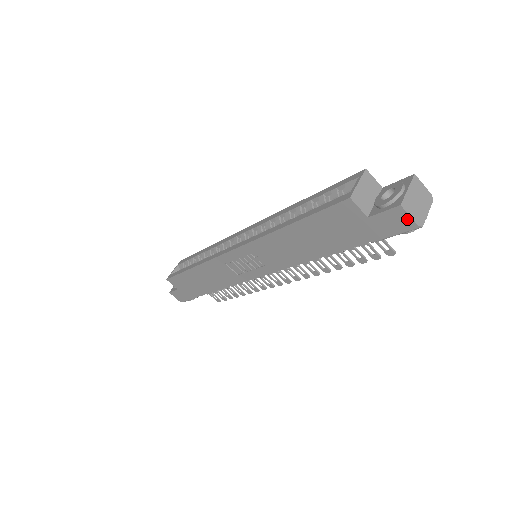
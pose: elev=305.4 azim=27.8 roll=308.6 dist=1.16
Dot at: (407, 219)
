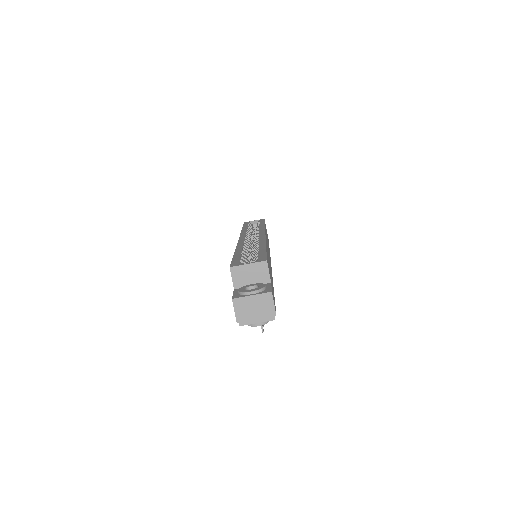
Dot at: (235, 311)
